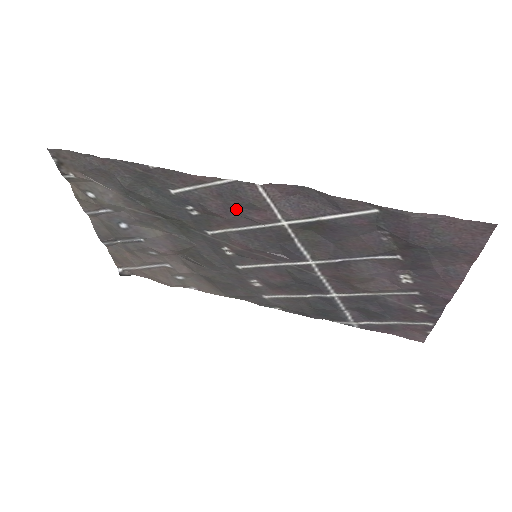
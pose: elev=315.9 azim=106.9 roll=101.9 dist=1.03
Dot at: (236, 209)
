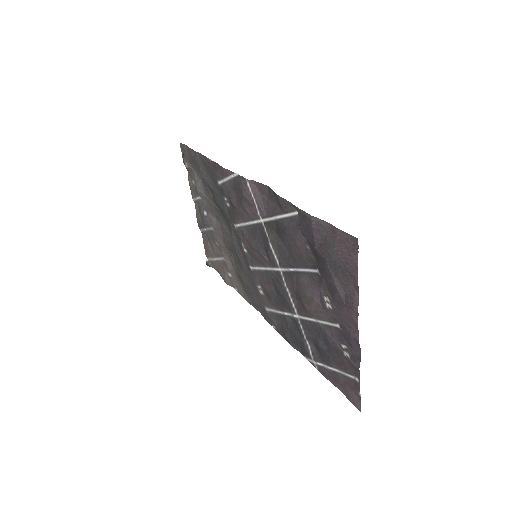
Dot at: (241, 202)
